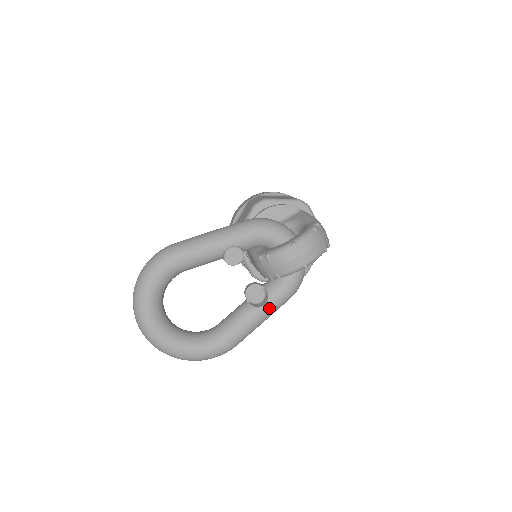
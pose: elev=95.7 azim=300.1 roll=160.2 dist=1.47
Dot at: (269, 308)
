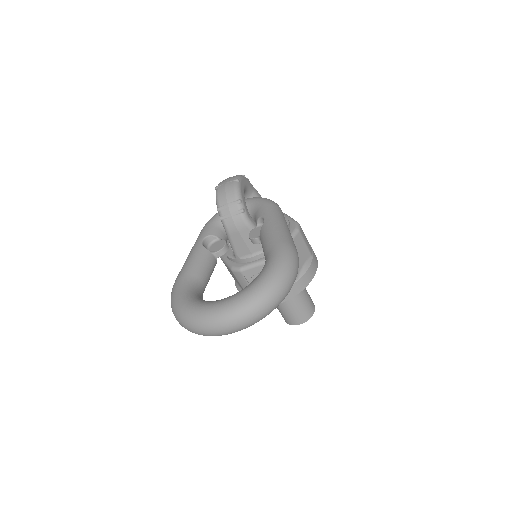
Dot at: (269, 216)
